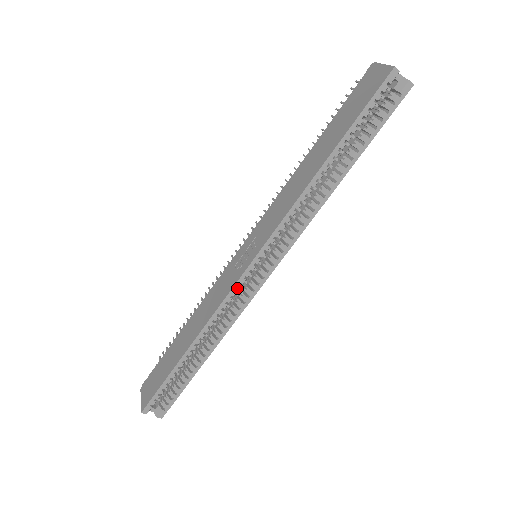
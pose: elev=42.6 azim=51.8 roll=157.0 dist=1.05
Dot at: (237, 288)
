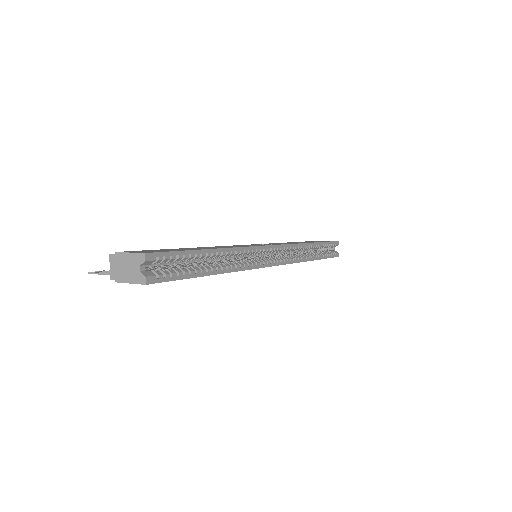
Dot at: (261, 249)
